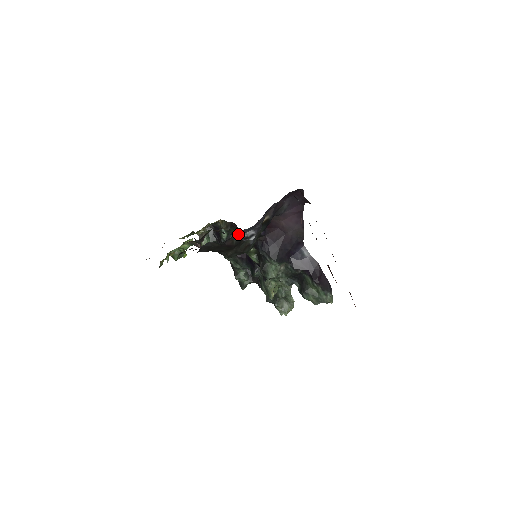
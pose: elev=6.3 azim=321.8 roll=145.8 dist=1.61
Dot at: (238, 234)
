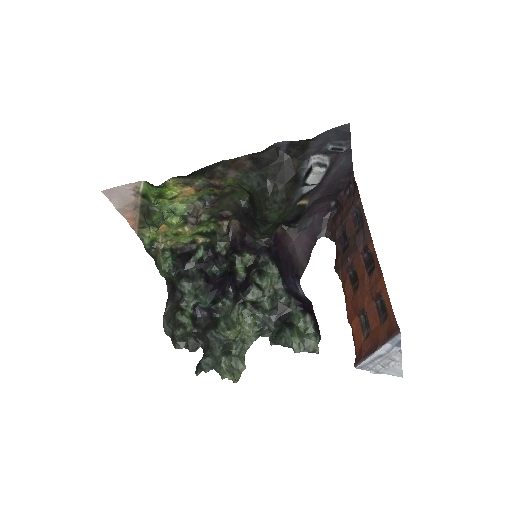
Dot at: (314, 156)
